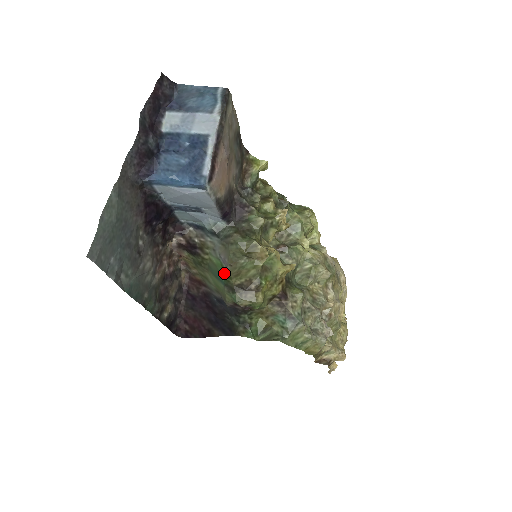
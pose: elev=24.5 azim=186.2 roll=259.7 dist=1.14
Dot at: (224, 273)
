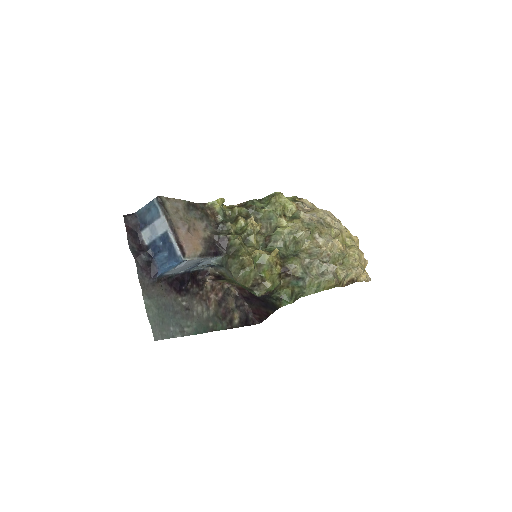
Dot at: occluded
